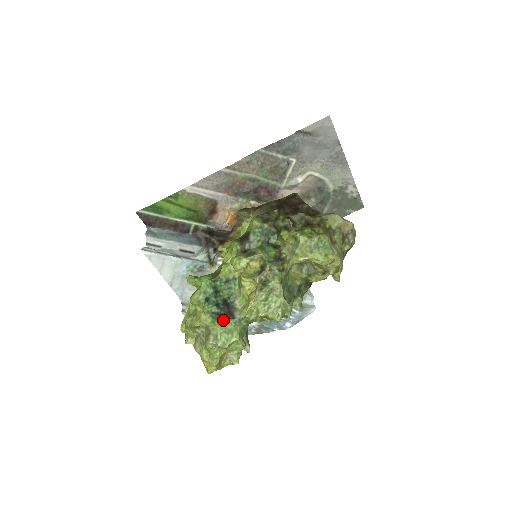
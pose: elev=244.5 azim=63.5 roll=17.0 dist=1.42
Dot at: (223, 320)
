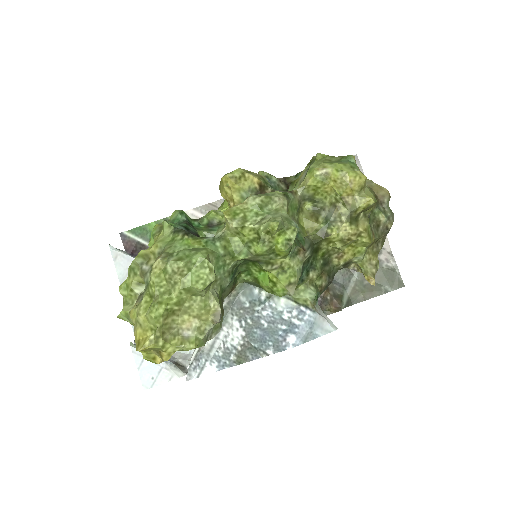
Dot at: (189, 234)
